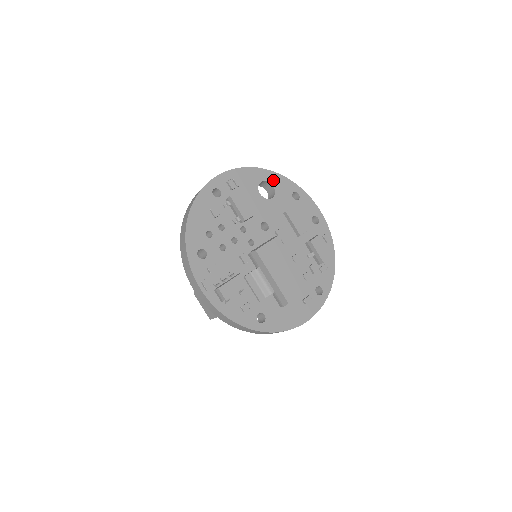
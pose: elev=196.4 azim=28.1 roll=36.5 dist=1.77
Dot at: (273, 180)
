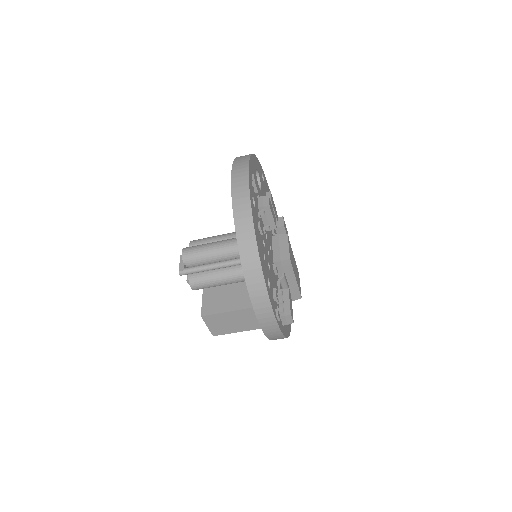
Dot at: occluded
